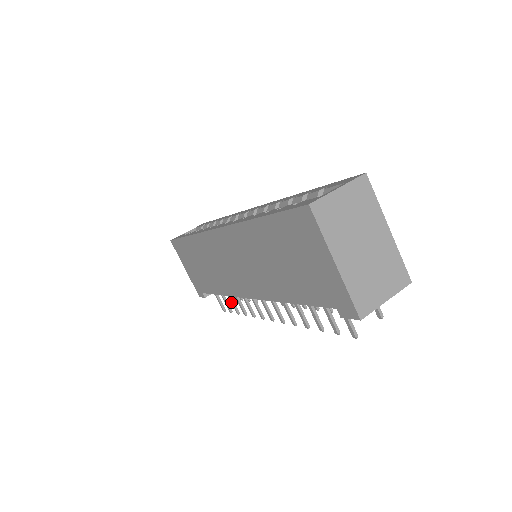
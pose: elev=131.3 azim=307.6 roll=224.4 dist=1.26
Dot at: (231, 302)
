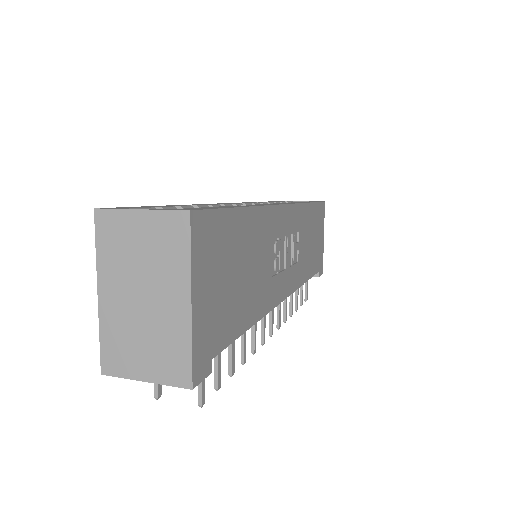
Dot at: occluded
